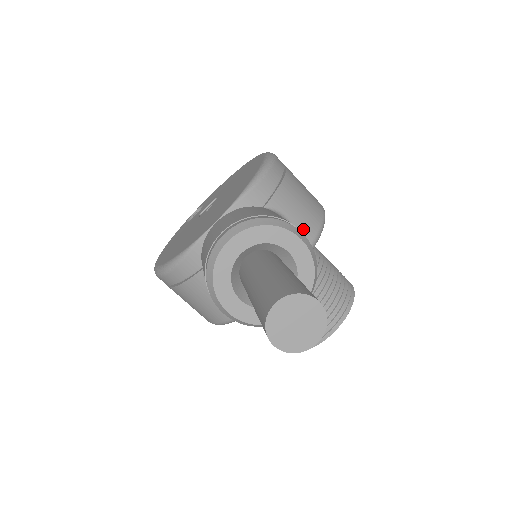
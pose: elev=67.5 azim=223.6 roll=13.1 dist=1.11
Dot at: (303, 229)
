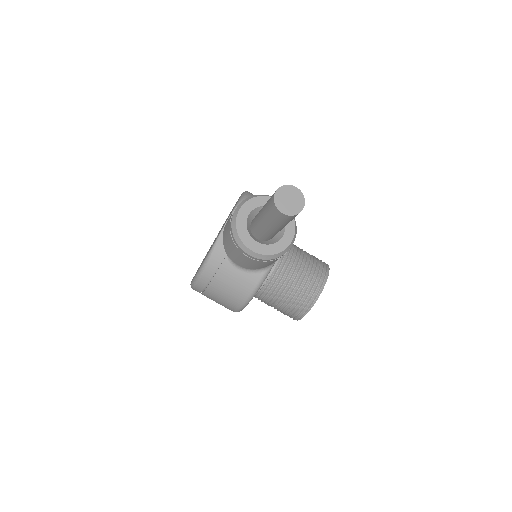
Dot at: occluded
